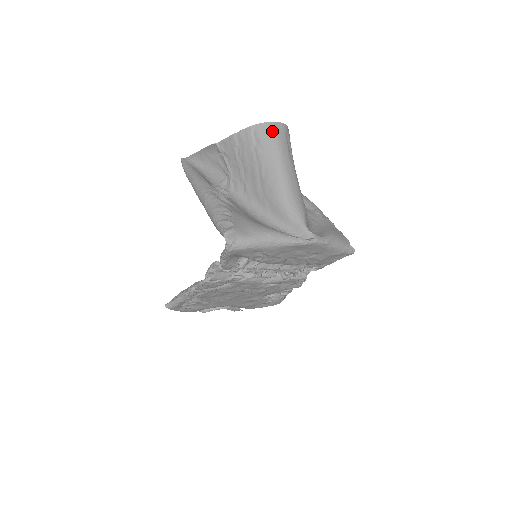
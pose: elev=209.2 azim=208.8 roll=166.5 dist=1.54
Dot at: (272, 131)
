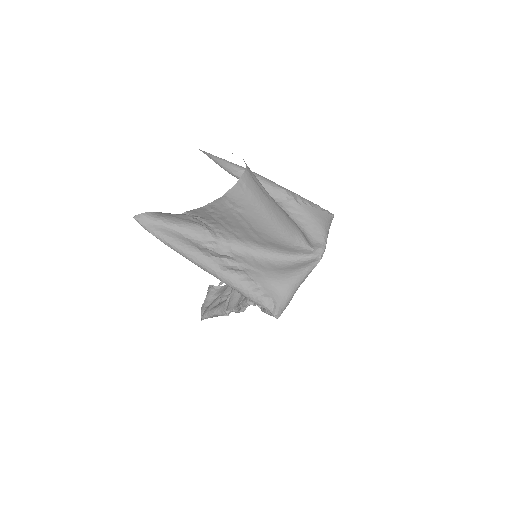
Dot at: (244, 190)
